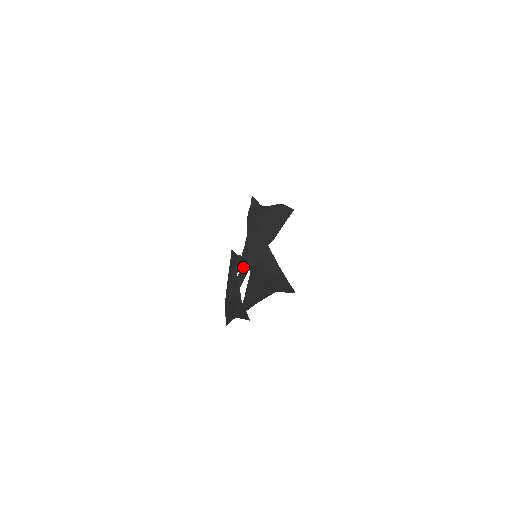
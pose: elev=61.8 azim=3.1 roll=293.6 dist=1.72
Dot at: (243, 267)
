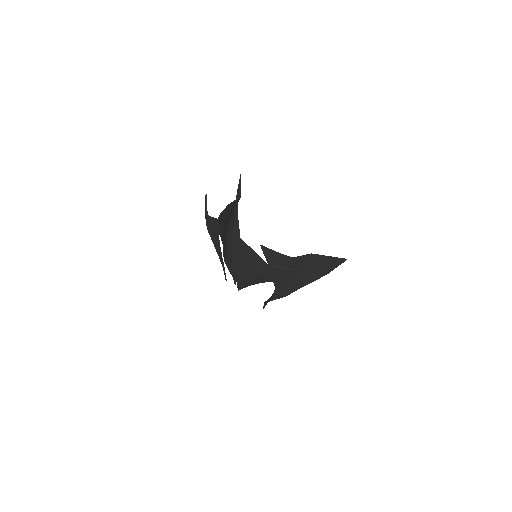
Dot at: occluded
